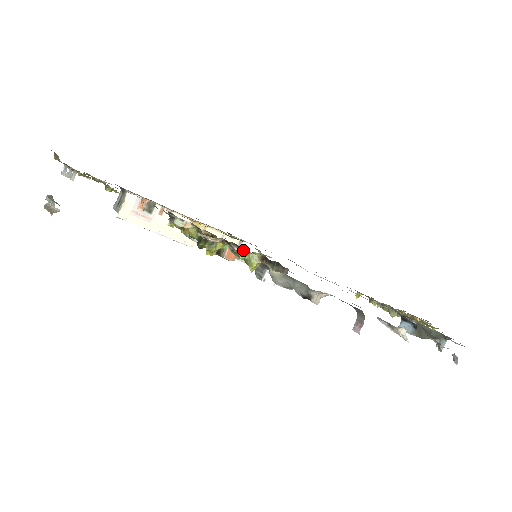
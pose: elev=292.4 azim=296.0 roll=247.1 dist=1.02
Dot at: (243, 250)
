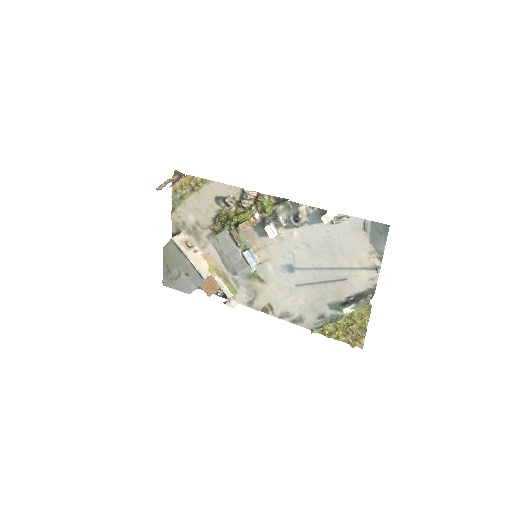
Dot at: (266, 196)
